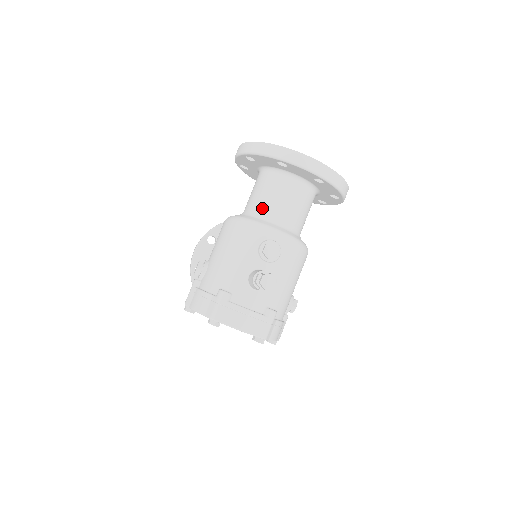
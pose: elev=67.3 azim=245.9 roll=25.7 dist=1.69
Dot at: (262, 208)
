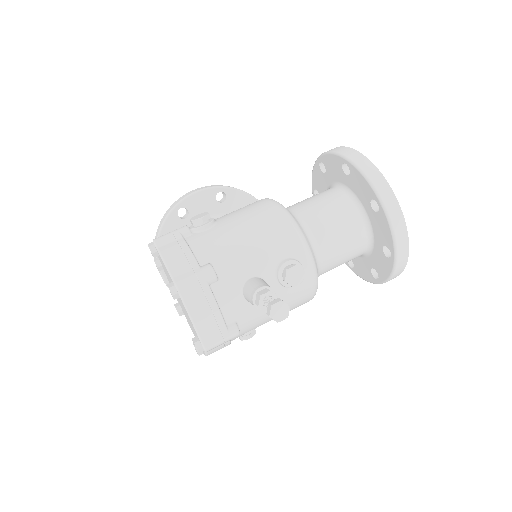
Dot at: (315, 224)
